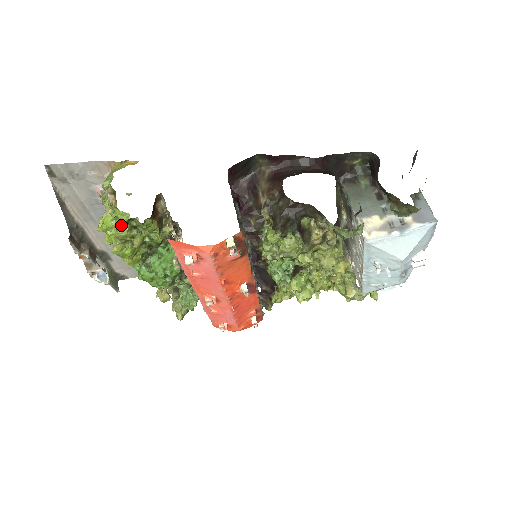
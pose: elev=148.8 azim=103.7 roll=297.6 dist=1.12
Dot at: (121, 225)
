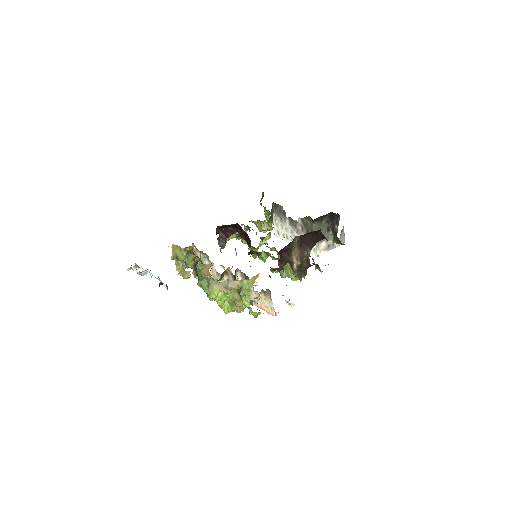
Dot at: occluded
